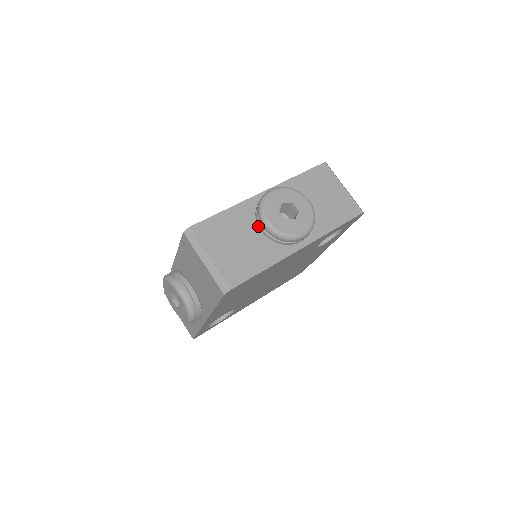
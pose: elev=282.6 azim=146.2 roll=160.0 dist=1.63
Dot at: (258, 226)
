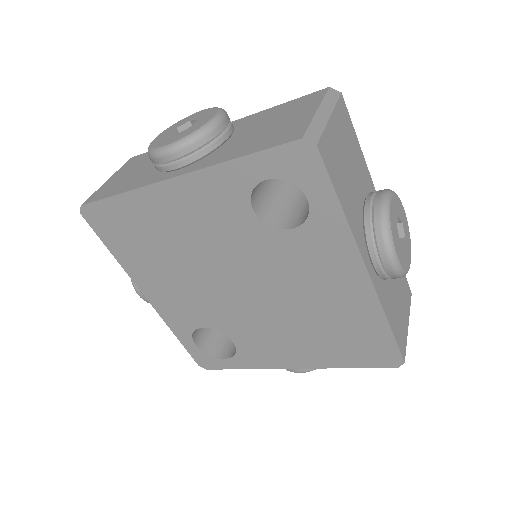
Dot at: occluded
